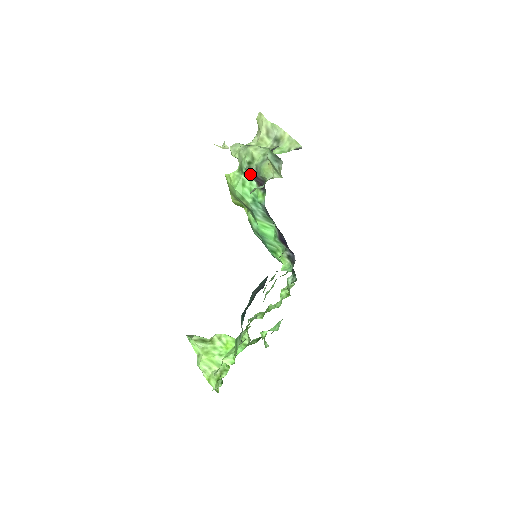
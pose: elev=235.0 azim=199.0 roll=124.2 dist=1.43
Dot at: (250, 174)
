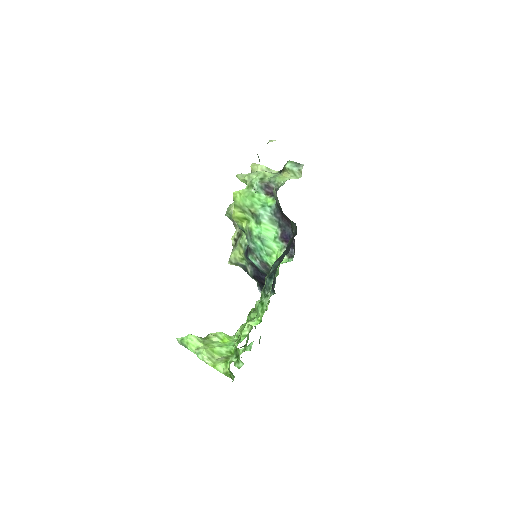
Dot at: (261, 187)
